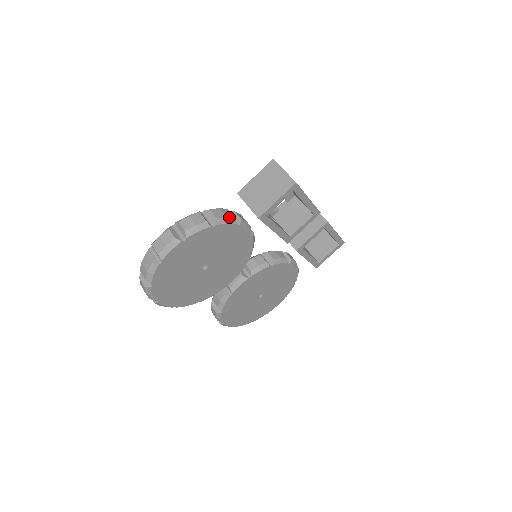
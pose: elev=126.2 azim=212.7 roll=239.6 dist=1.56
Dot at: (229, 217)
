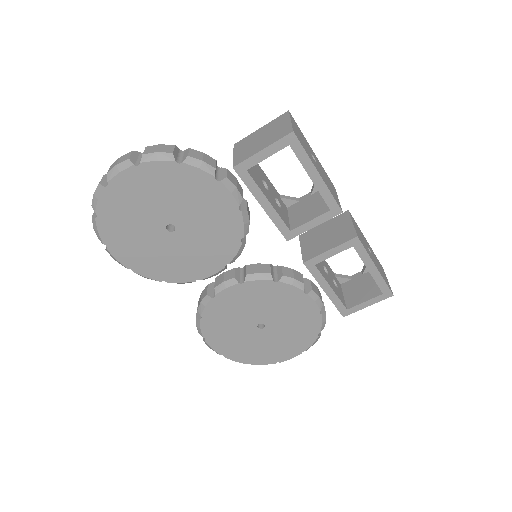
Dot at: (207, 163)
